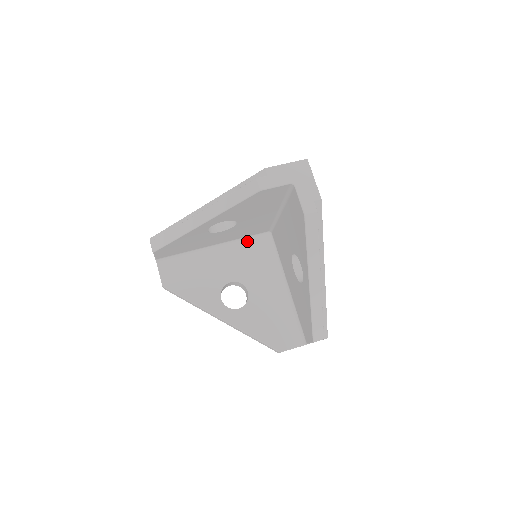
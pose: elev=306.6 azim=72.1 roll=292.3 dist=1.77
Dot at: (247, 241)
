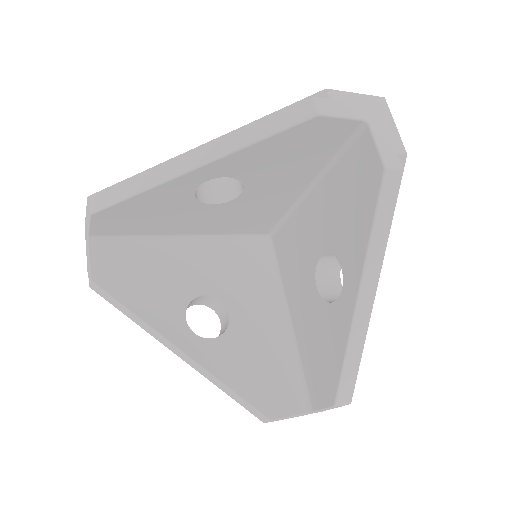
Dot at: (235, 241)
